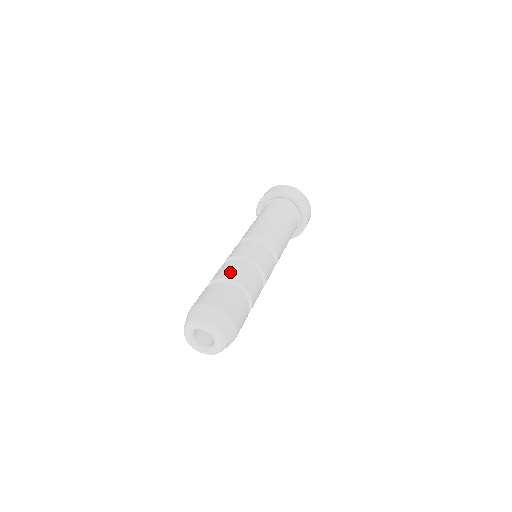
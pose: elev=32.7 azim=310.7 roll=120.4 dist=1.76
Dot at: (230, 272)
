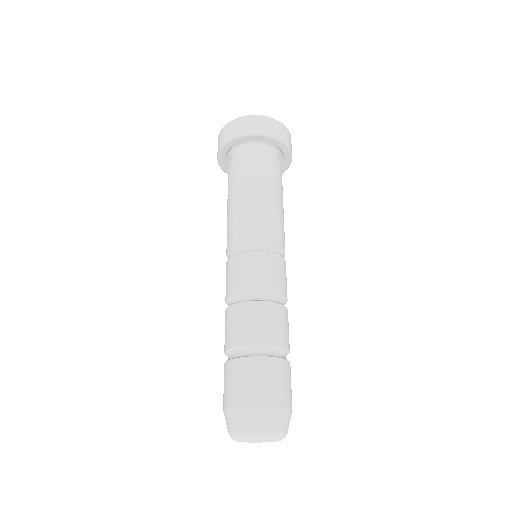
Dot at: (279, 332)
